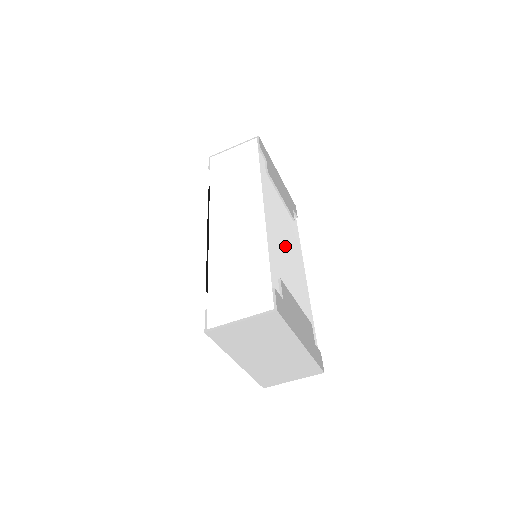
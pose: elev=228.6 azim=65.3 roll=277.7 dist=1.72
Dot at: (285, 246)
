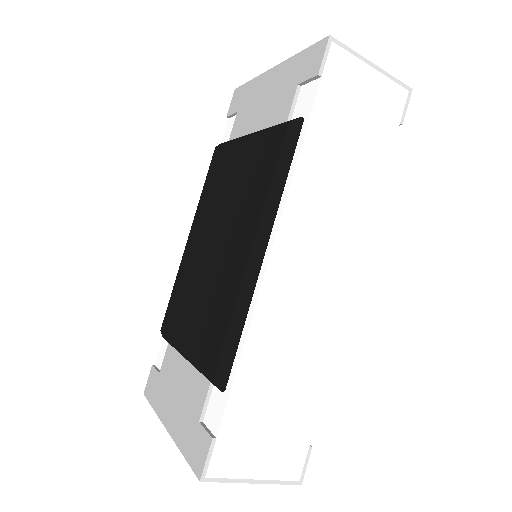
Dot at: occluded
